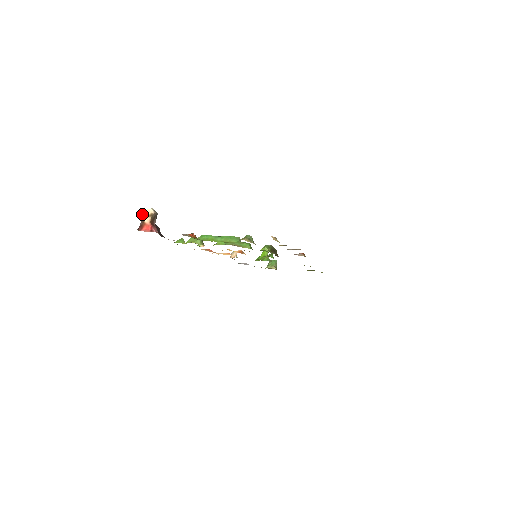
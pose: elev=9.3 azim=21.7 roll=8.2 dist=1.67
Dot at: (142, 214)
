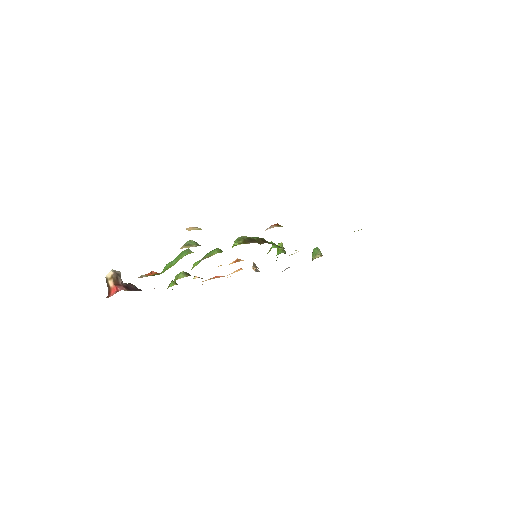
Dot at: (106, 281)
